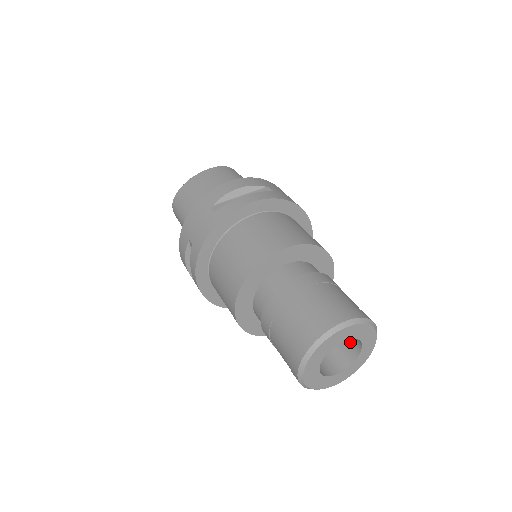
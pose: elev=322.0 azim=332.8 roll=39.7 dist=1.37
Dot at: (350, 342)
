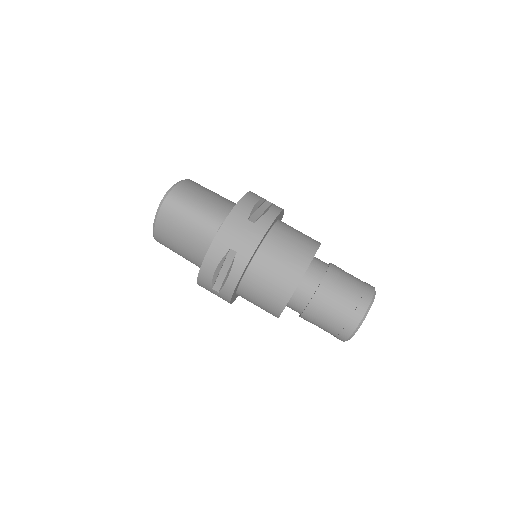
Dot at: occluded
